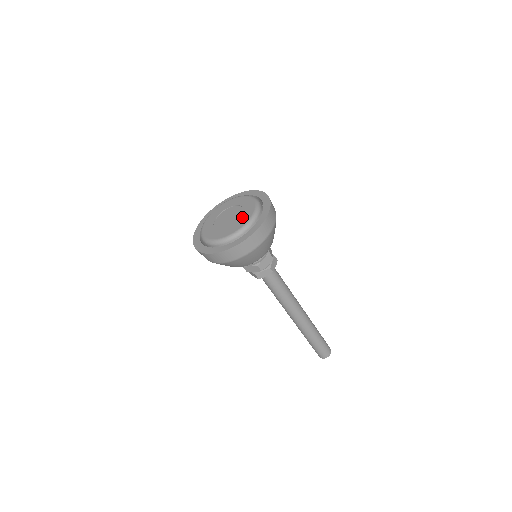
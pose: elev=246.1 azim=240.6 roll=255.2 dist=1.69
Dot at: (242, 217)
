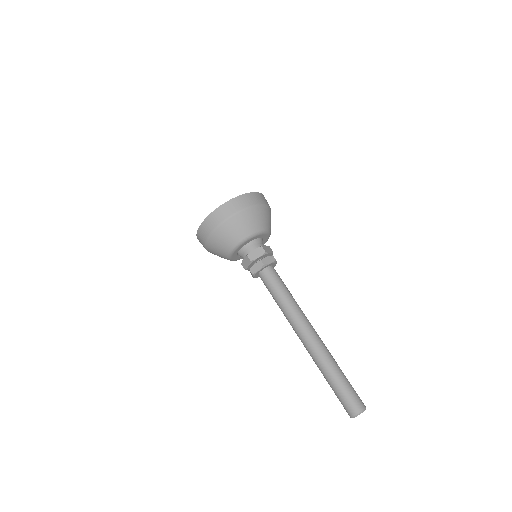
Dot at: occluded
